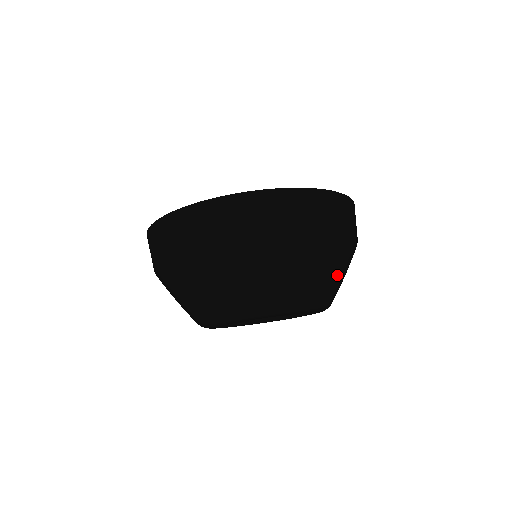
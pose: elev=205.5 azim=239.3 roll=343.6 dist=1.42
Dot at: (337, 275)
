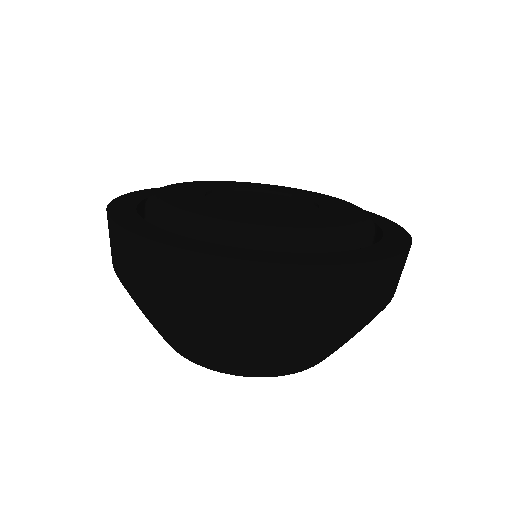
Dot at: occluded
